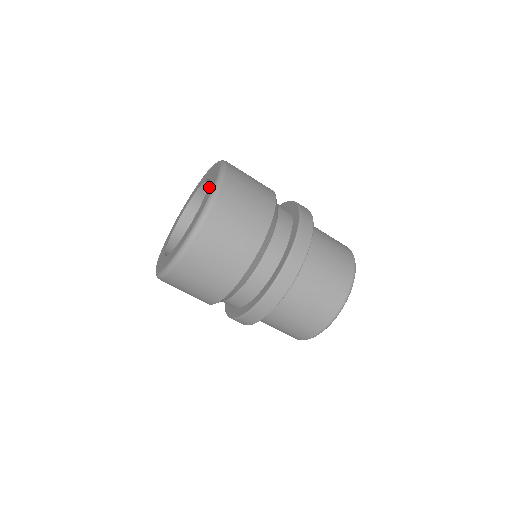
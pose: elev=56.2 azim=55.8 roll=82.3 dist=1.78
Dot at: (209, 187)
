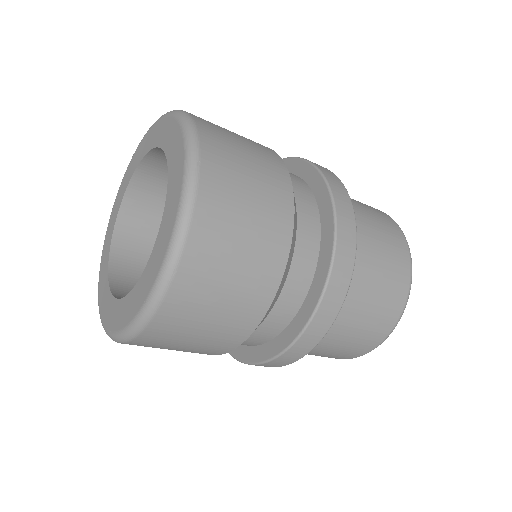
Dot at: (151, 261)
